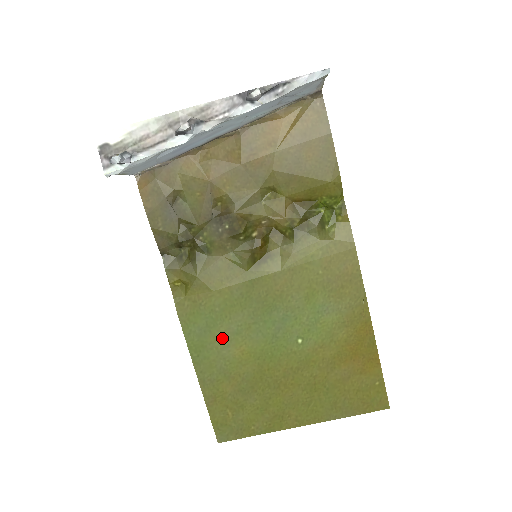
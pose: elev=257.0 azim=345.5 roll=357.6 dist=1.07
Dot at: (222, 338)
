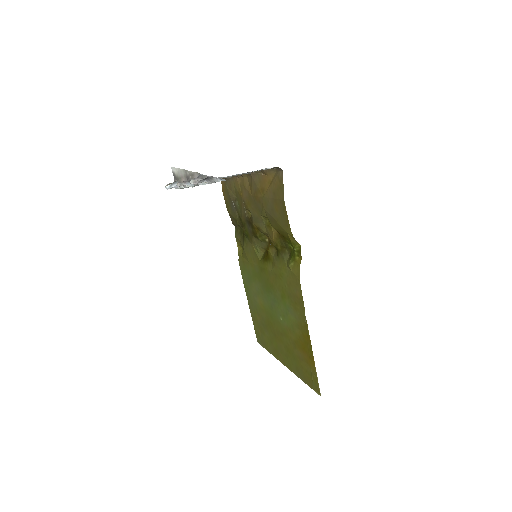
Dot at: (254, 290)
